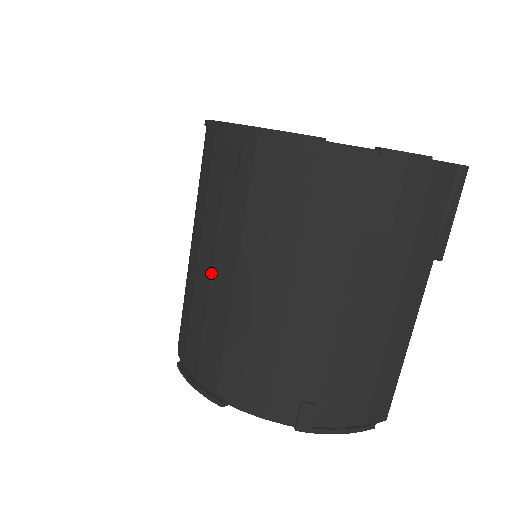
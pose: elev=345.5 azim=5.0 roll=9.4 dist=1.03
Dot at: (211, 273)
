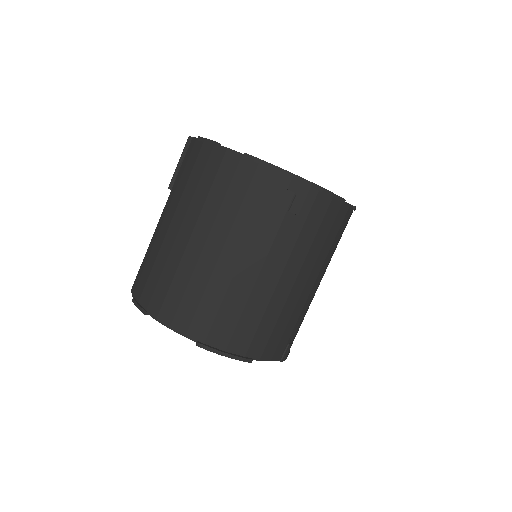
Dot at: (259, 274)
